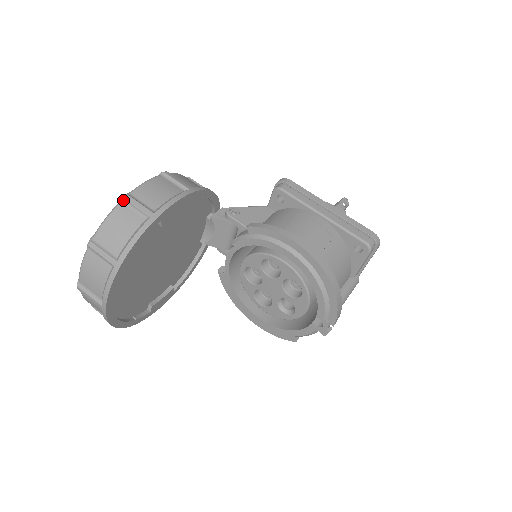
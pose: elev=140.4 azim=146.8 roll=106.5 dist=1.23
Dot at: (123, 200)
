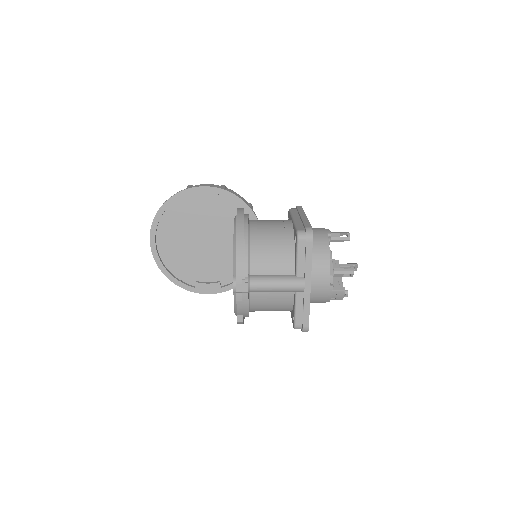
Dot at: occluded
